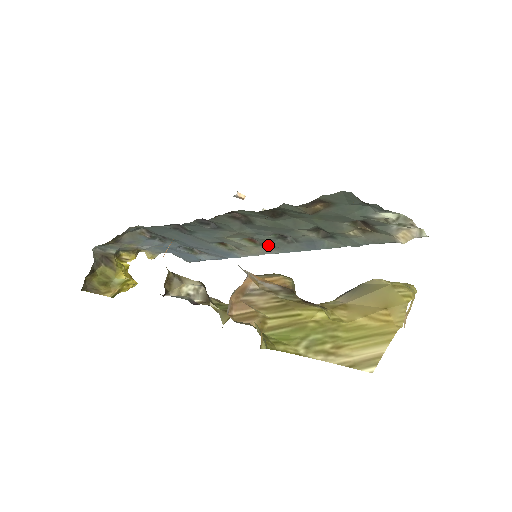
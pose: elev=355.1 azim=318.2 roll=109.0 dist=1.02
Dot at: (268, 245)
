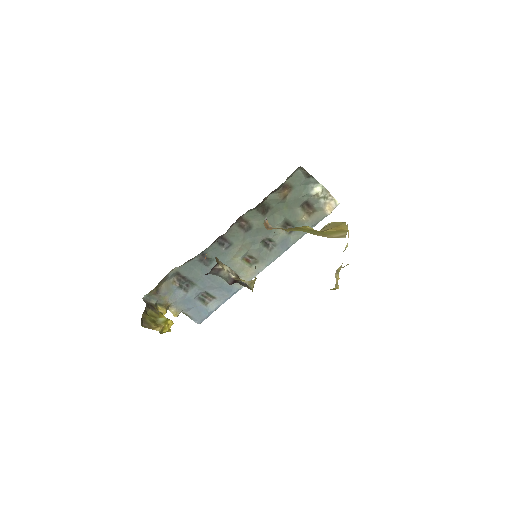
Dot at: (258, 260)
